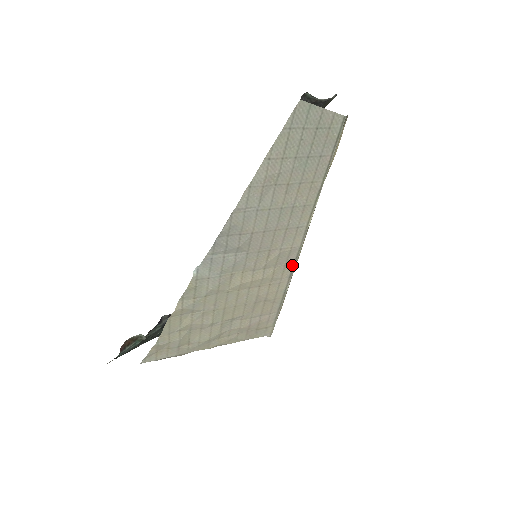
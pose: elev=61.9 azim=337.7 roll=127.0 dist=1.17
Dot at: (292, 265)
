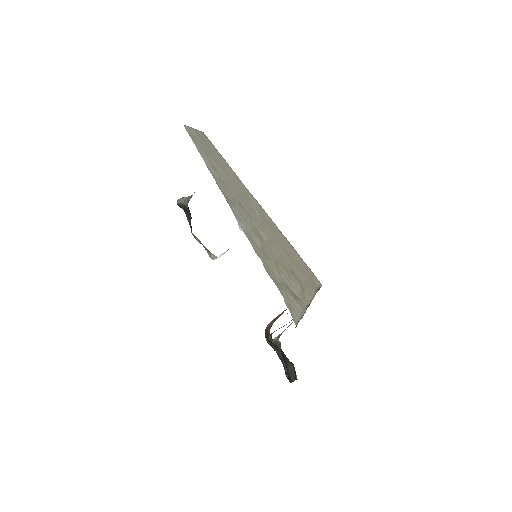
Dot at: (270, 220)
